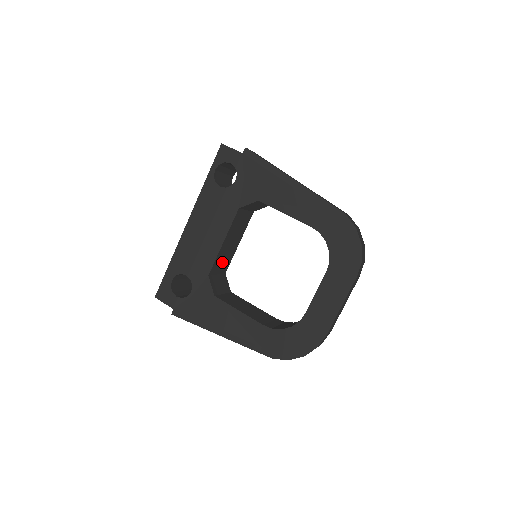
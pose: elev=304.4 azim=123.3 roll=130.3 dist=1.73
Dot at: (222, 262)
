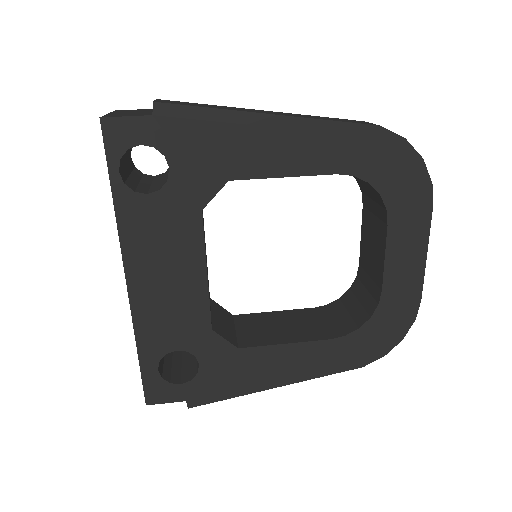
Dot at: occluded
